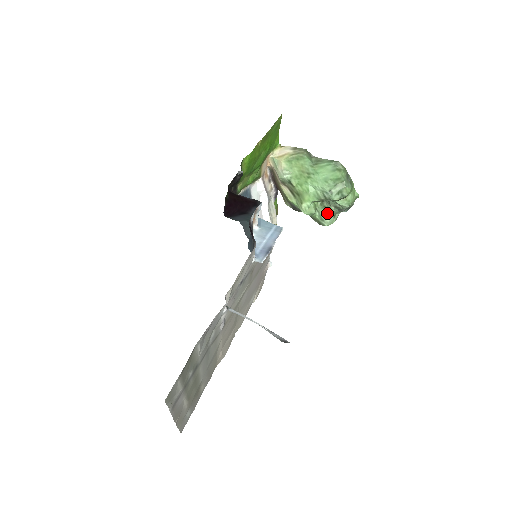
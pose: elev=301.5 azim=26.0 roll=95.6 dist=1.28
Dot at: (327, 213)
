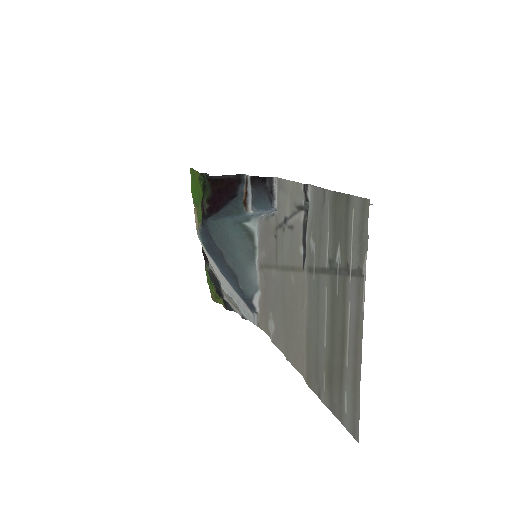
Dot at: occluded
